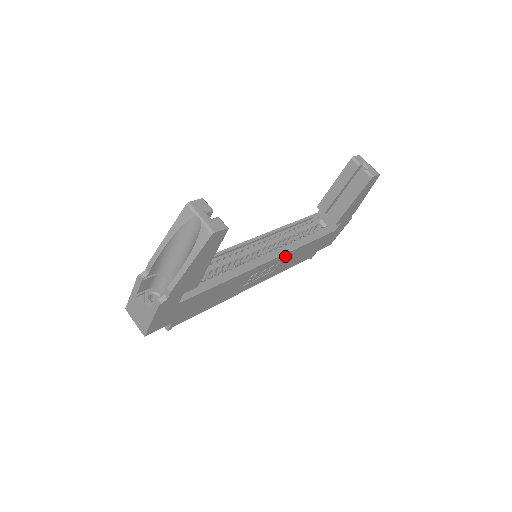
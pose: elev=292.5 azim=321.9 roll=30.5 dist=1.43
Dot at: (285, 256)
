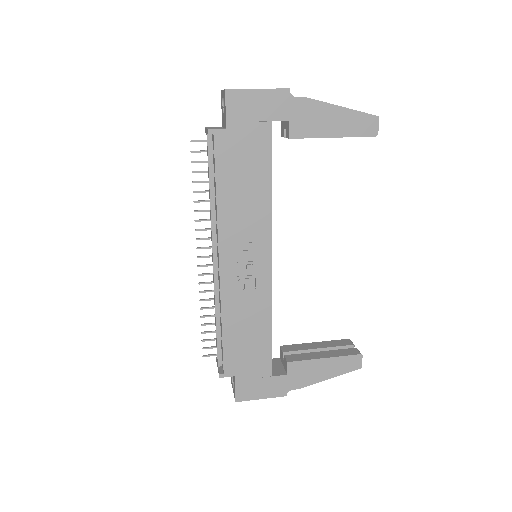
Dot at: (265, 292)
